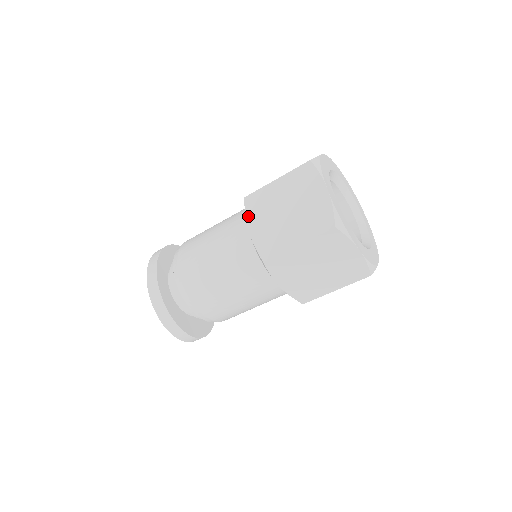
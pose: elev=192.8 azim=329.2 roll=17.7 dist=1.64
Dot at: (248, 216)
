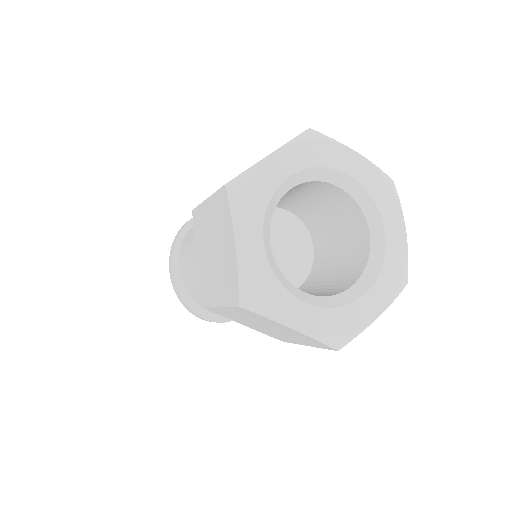
Dot at: (194, 238)
